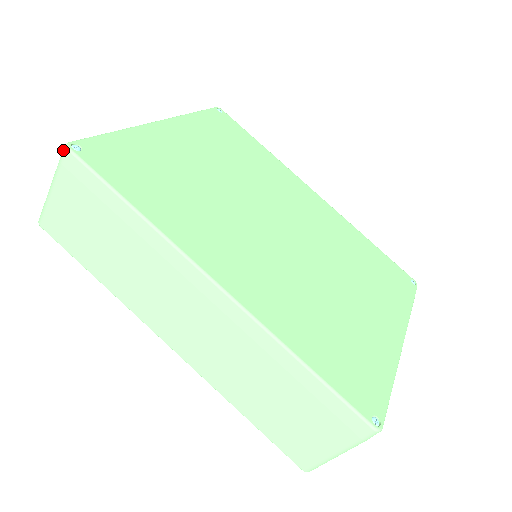
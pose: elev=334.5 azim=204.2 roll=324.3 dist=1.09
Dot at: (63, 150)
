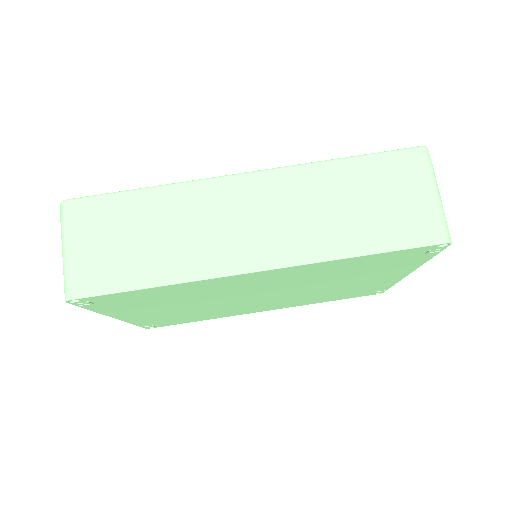
Dot at: (60, 208)
